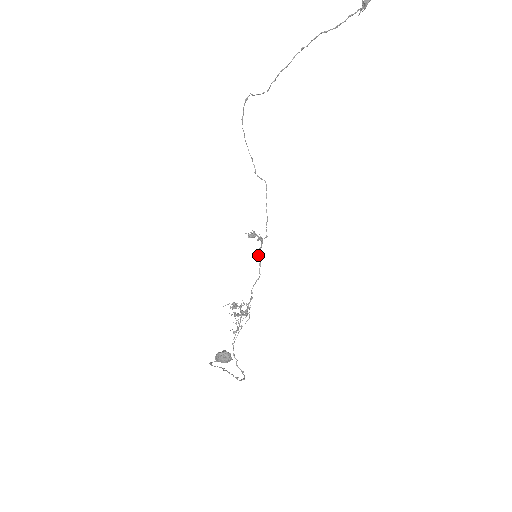
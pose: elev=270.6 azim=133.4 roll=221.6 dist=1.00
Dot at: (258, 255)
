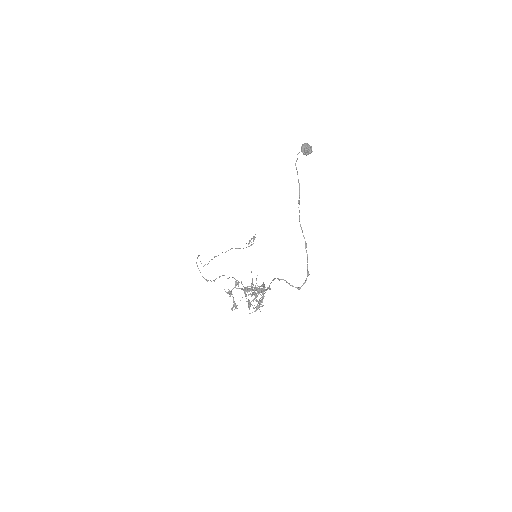
Dot at: occluded
